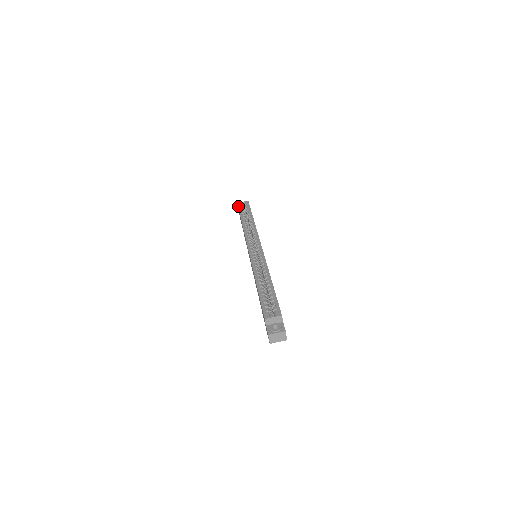
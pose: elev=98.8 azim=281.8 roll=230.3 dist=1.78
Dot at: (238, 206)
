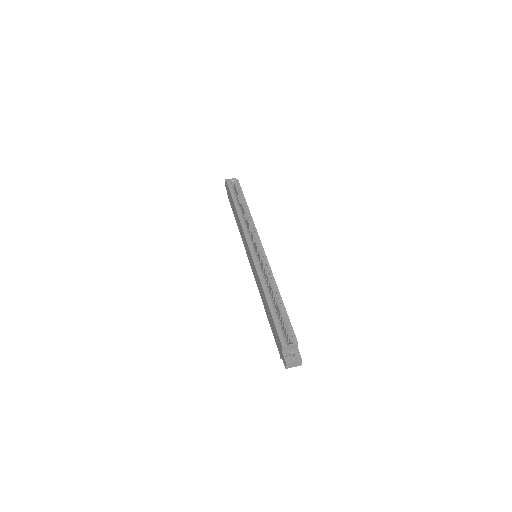
Dot at: (228, 186)
